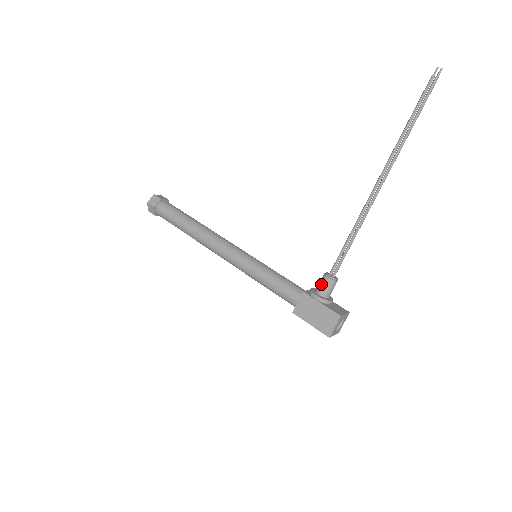
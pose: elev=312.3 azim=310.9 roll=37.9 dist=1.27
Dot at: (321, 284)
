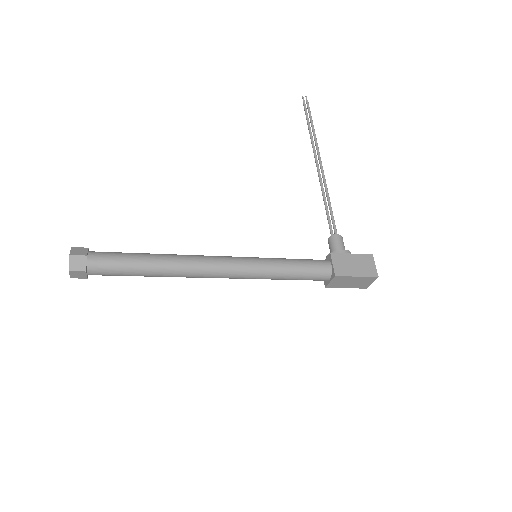
Dot at: (336, 243)
